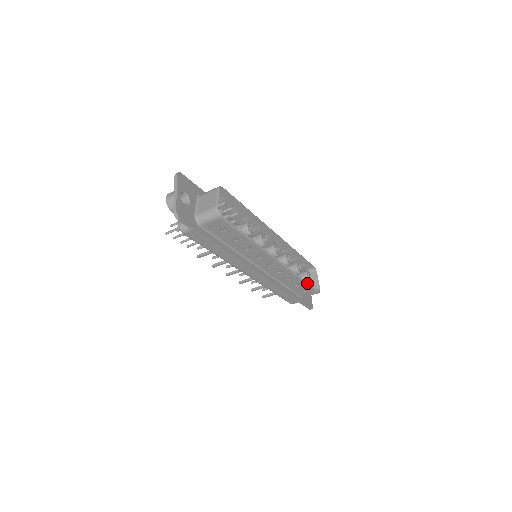
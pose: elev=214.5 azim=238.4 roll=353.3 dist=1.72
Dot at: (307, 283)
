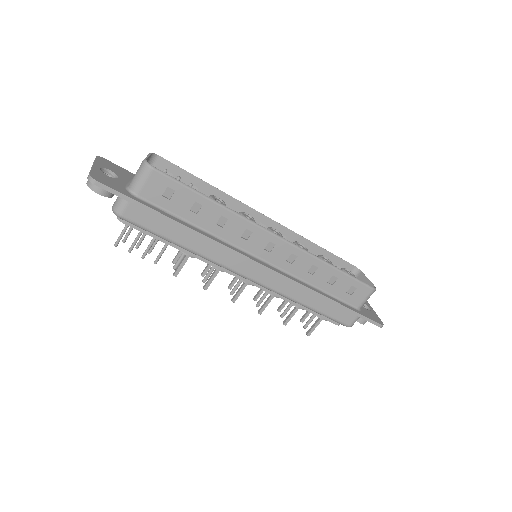
Dot at: (345, 273)
